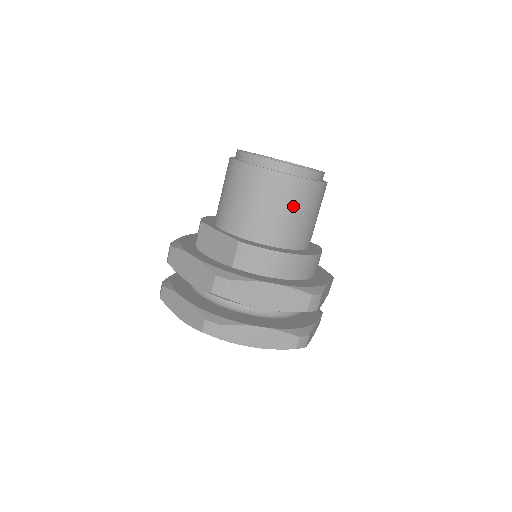
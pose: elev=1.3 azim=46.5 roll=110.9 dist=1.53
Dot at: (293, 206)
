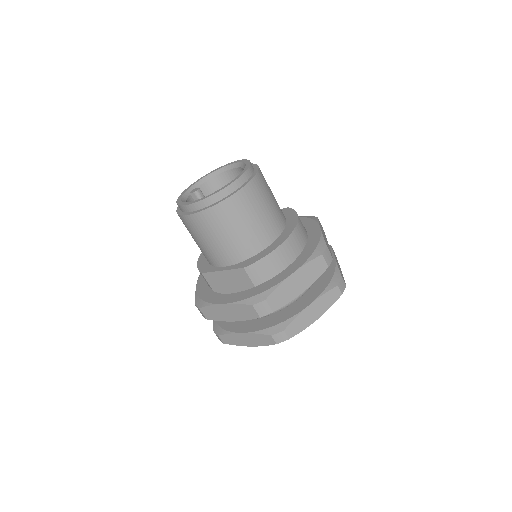
Dot at: (255, 210)
